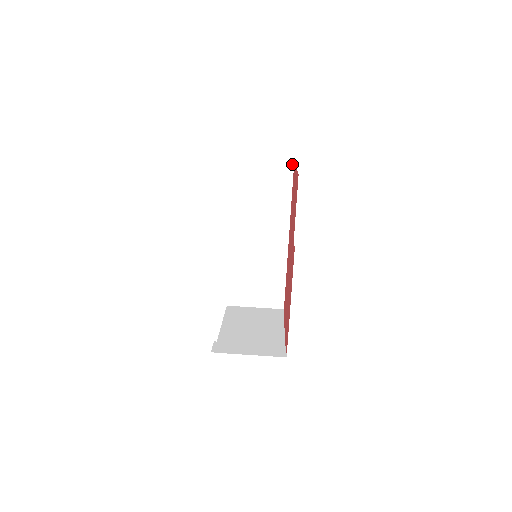
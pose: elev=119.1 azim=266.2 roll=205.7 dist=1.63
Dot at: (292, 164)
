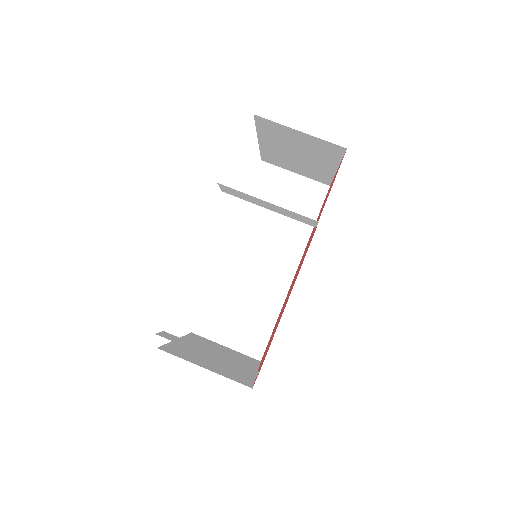
Dot at: (327, 187)
